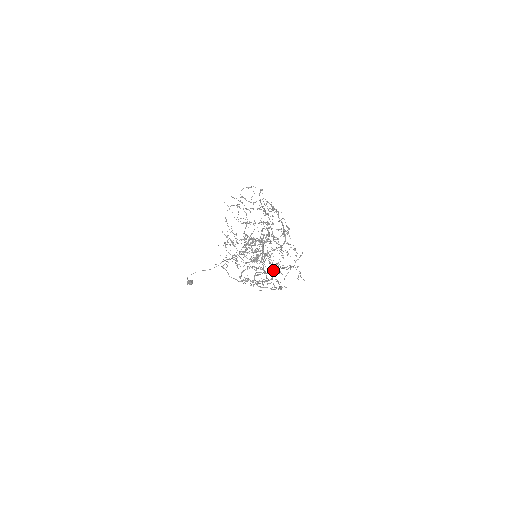
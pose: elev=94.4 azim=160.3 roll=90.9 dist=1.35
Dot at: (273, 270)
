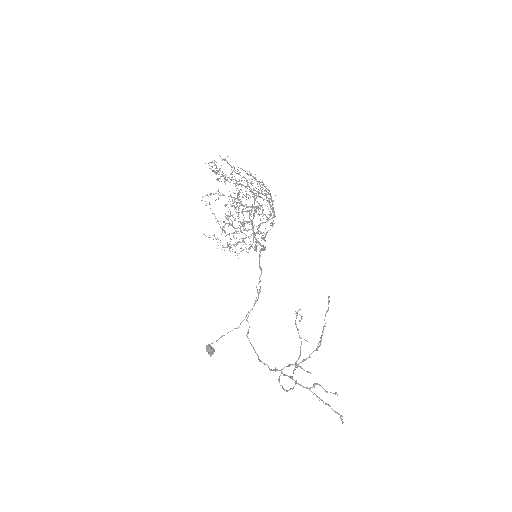
Dot at: occluded
